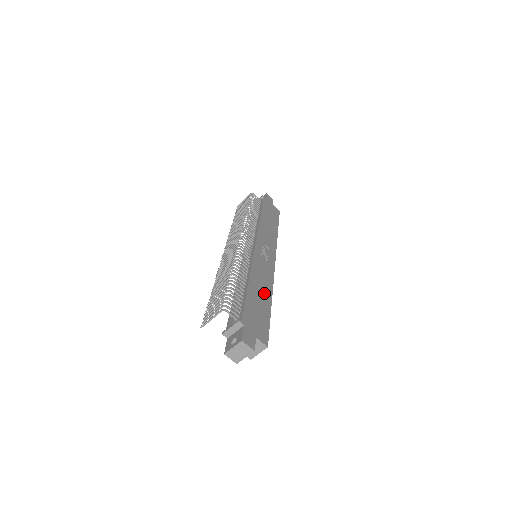
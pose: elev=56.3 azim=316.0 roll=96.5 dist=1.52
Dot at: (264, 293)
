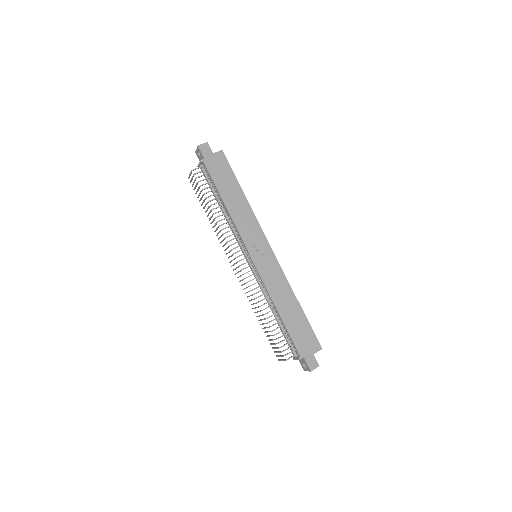
Dot at: (291, 304)
